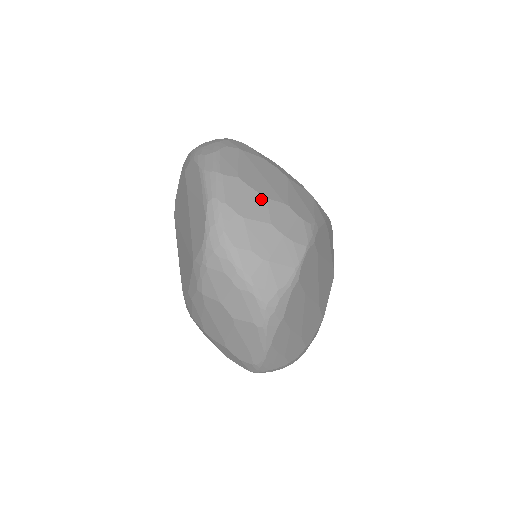
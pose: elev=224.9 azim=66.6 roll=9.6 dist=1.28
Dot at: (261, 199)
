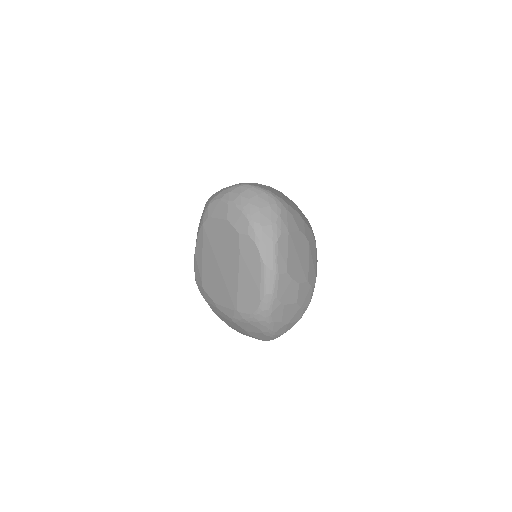
Dot at: (296, 286)
